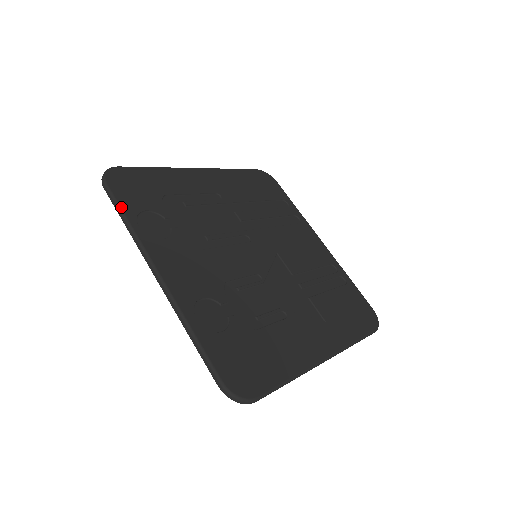
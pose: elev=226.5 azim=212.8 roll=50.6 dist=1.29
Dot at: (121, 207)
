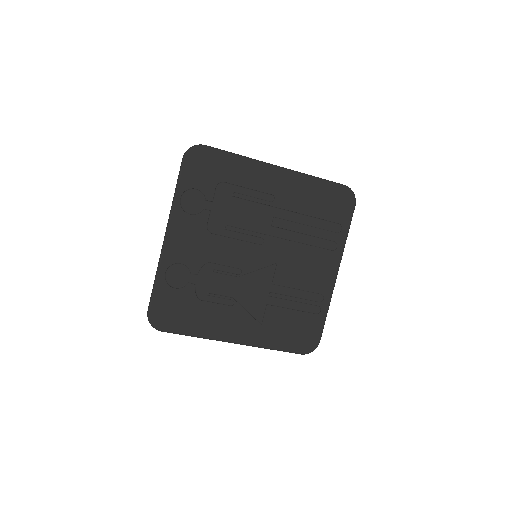
Dot at: (179, 180)
